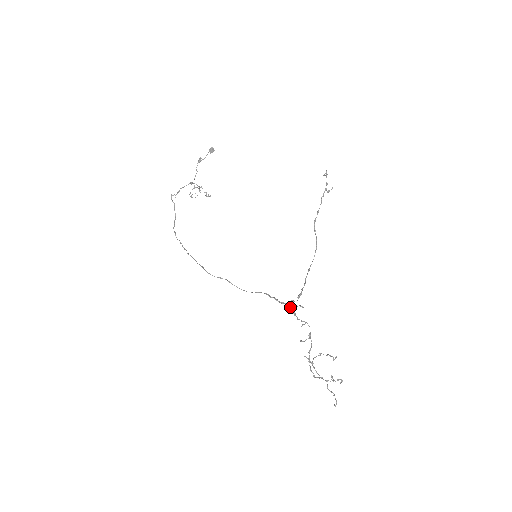
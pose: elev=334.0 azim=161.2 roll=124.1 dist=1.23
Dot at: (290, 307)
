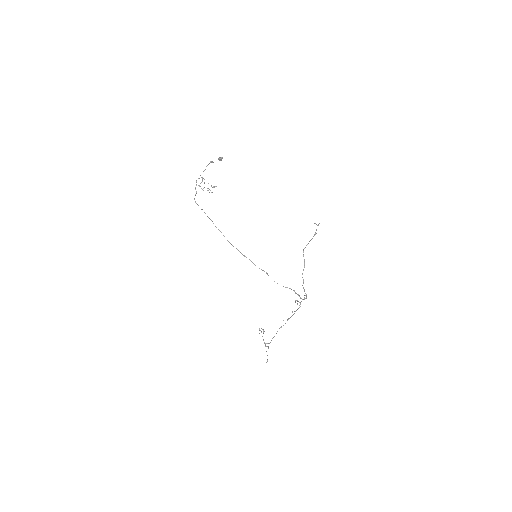
Dot at: (301, 301)
